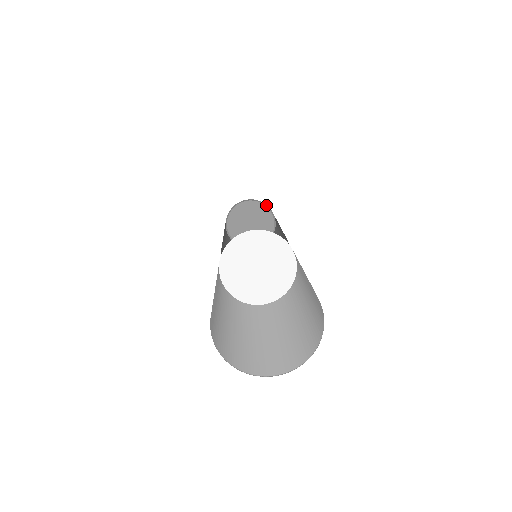
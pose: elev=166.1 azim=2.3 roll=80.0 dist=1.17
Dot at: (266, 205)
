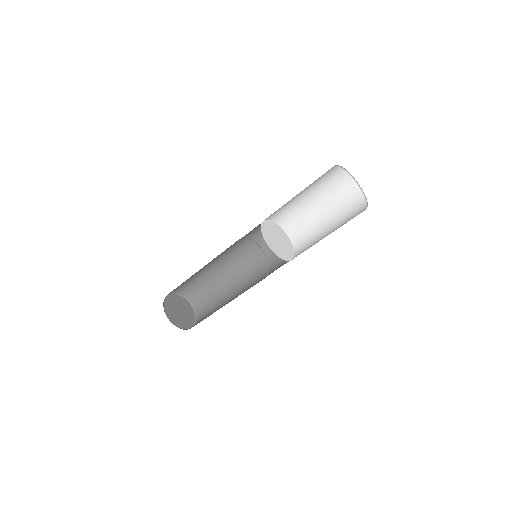
Dot at: (185, 297)
